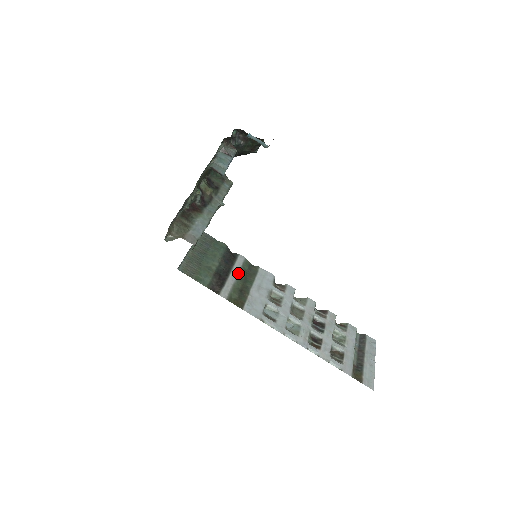
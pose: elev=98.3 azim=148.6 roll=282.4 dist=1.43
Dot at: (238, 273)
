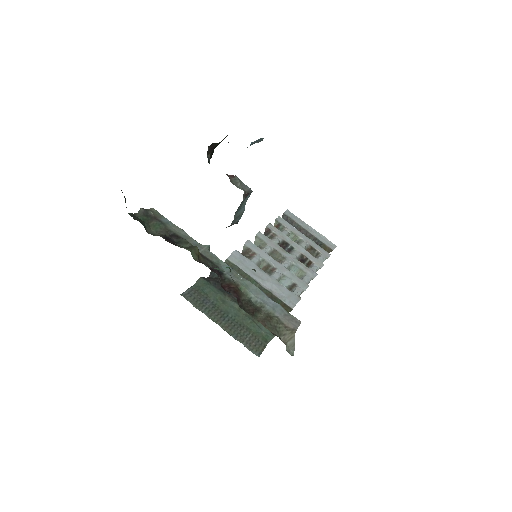
Dot at: occluded
